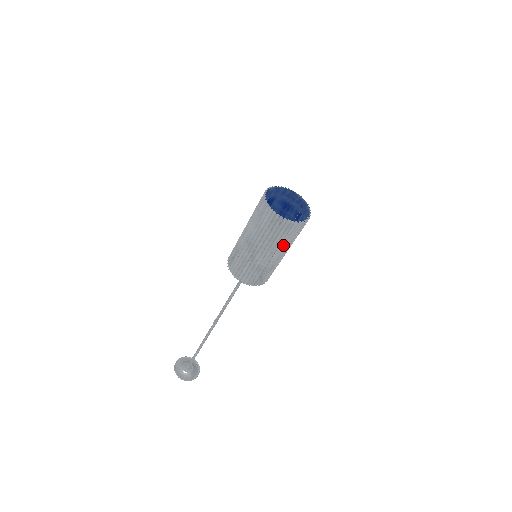
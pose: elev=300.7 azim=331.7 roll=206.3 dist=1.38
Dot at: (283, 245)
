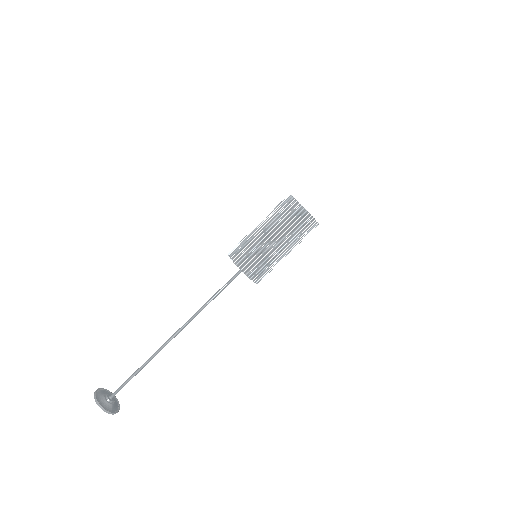
Dot at: (295, 240)
